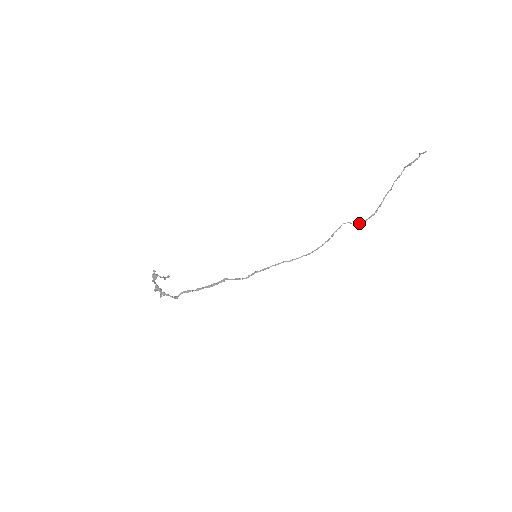
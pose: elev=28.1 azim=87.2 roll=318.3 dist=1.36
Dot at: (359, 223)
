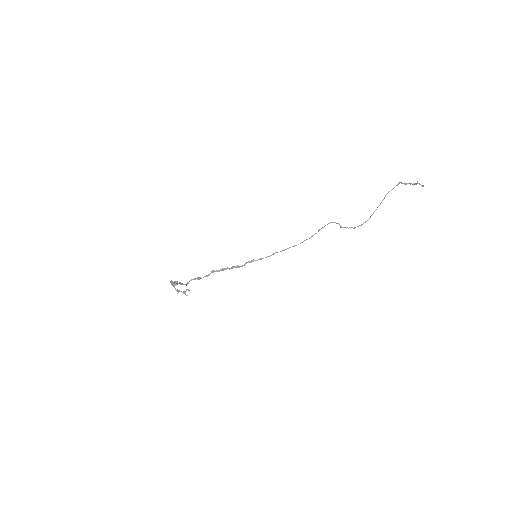
Dot at: (344, 227)
